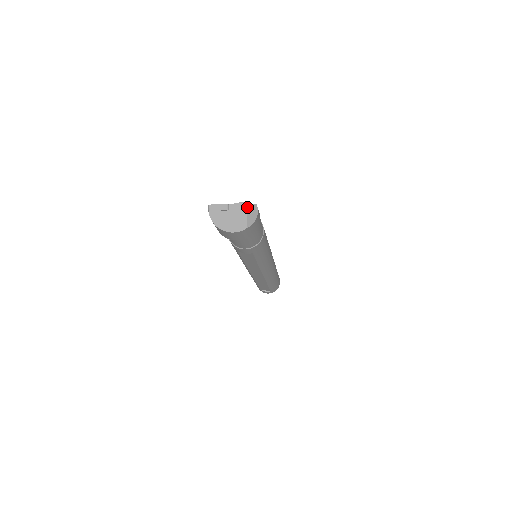
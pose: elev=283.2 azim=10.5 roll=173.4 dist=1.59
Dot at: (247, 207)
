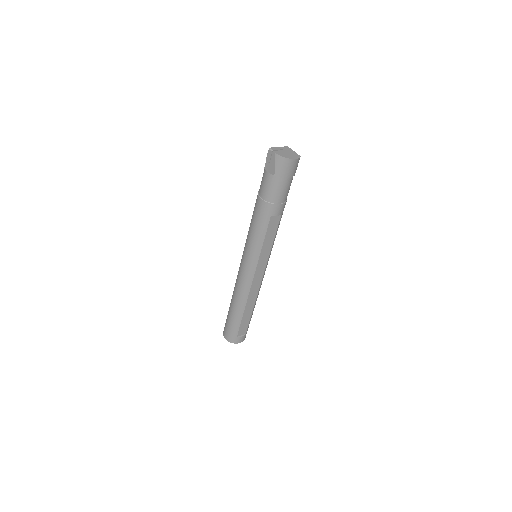
Dot at: (290, 148)
